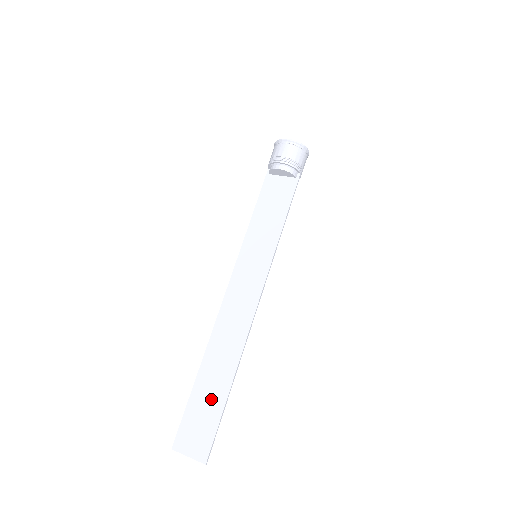
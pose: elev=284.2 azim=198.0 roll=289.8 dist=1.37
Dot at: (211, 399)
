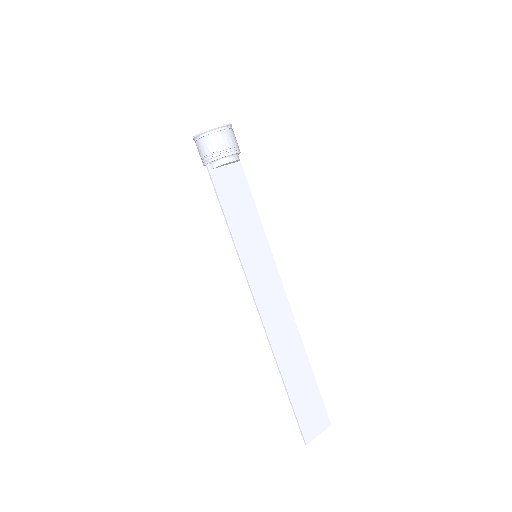
Dot at: (305, 387)
